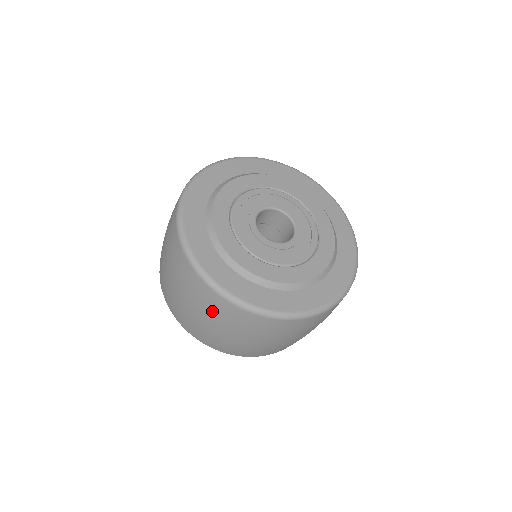
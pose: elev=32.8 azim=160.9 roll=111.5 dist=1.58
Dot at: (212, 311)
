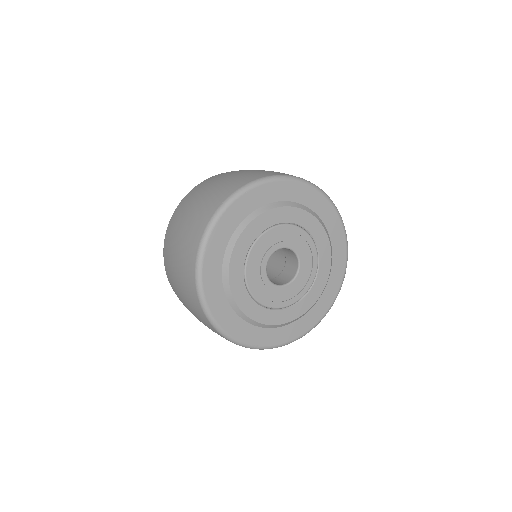
Dot at: (195, 312)
